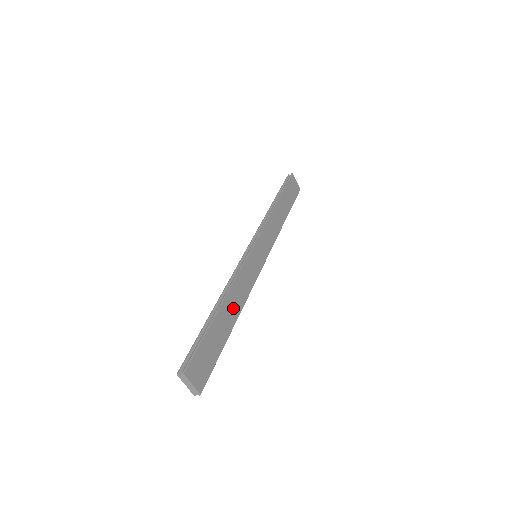
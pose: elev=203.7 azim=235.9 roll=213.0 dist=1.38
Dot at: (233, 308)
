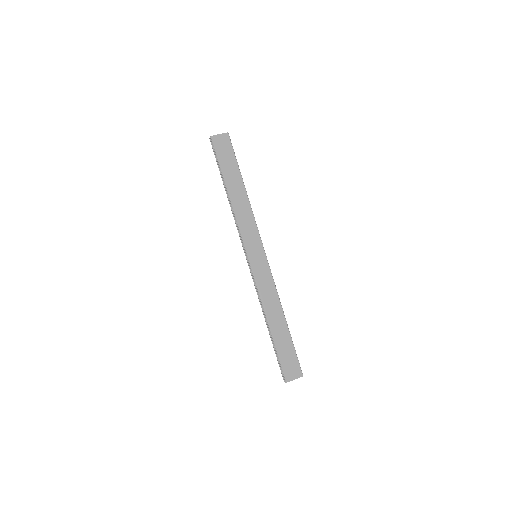
Dot at: (276, 314)
